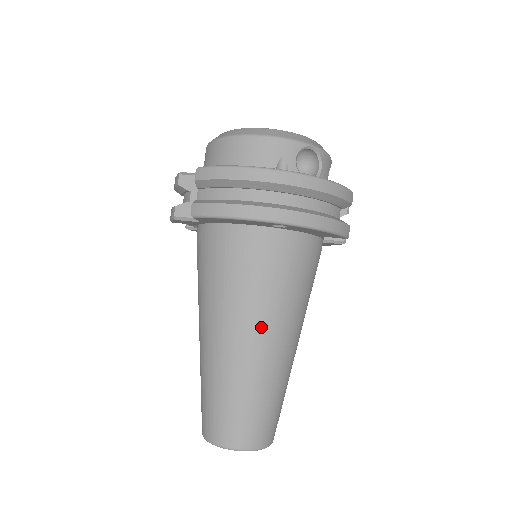
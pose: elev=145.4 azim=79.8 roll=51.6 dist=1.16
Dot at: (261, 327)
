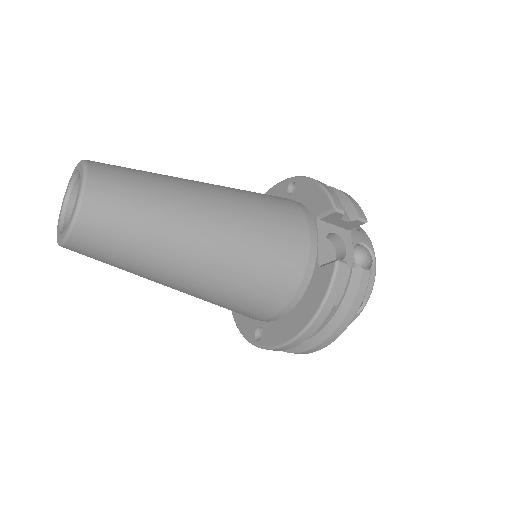
Dot at: occluded
